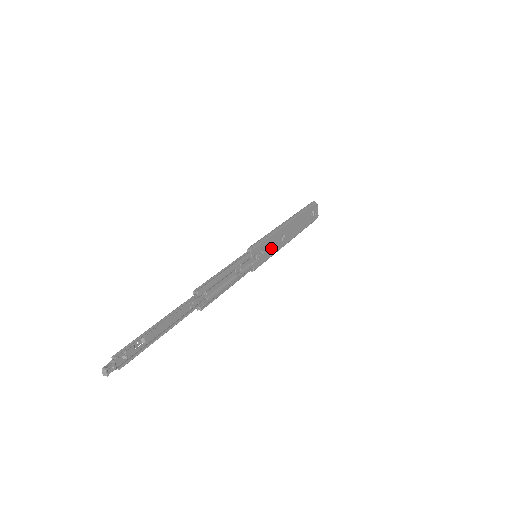
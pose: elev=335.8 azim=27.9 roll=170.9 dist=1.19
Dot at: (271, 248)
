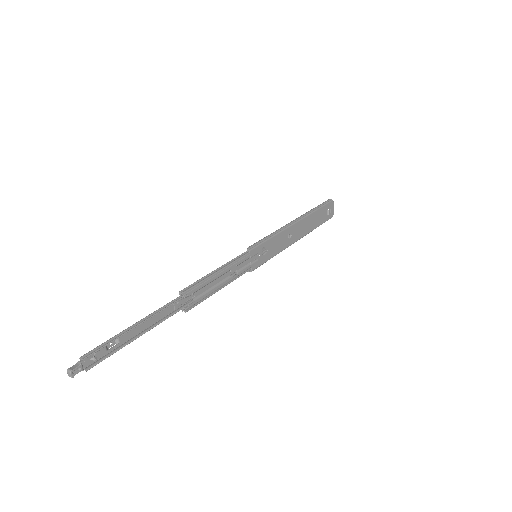
Dot at: (274, 248)
